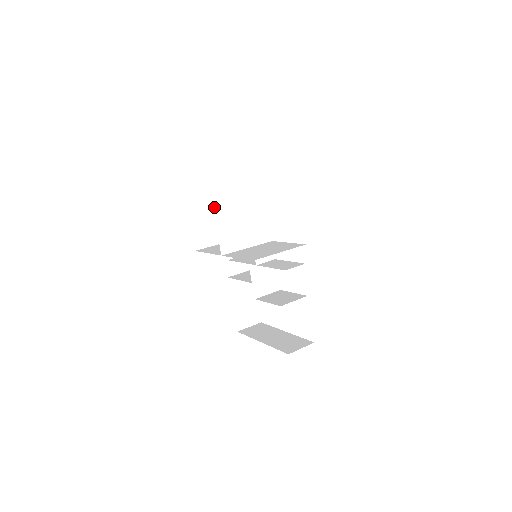
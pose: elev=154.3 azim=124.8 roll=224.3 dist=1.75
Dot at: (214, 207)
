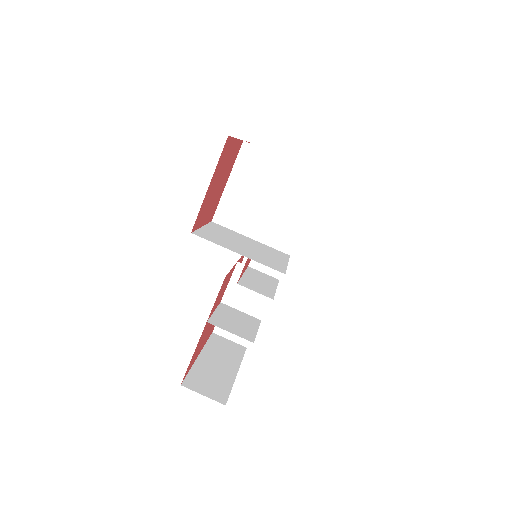
Dot at: (239, 160)
